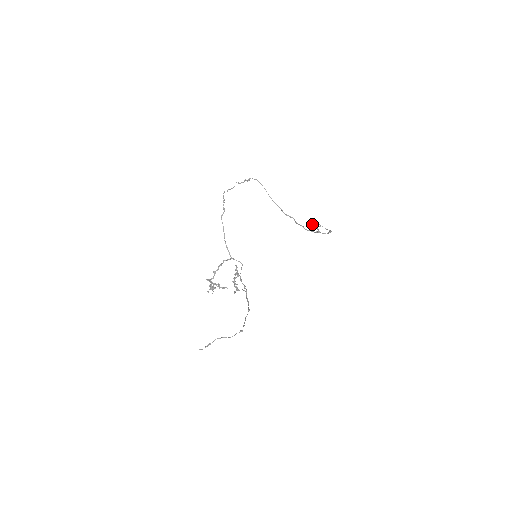
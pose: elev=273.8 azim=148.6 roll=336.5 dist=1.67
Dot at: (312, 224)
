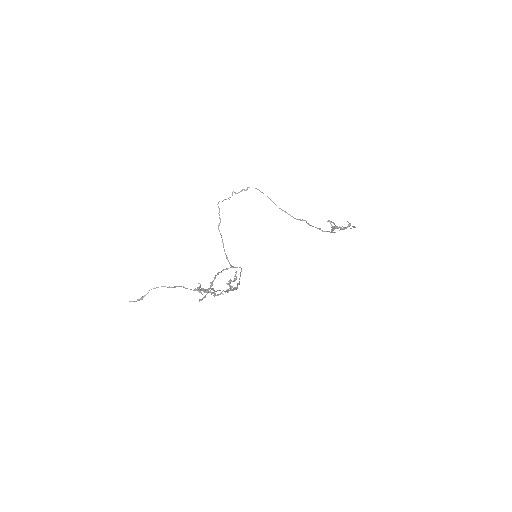
Dot at: (331, 225)
